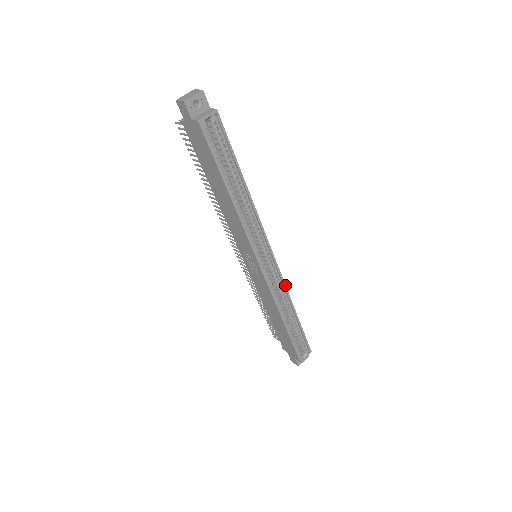
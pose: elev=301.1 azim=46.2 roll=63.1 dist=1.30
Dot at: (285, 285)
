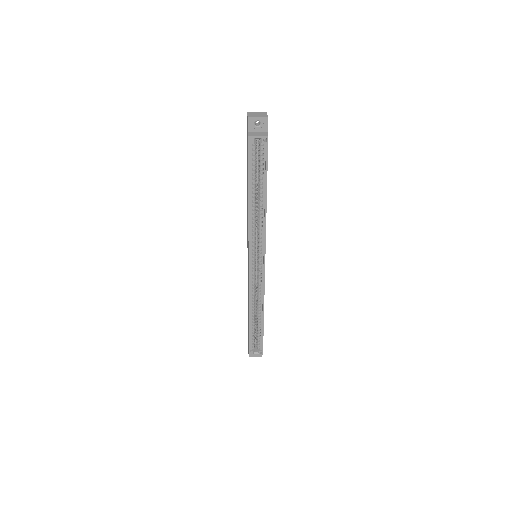
Dot at: (264, 291)
